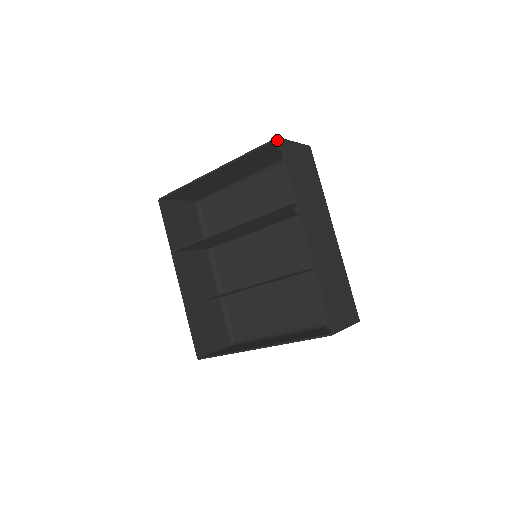
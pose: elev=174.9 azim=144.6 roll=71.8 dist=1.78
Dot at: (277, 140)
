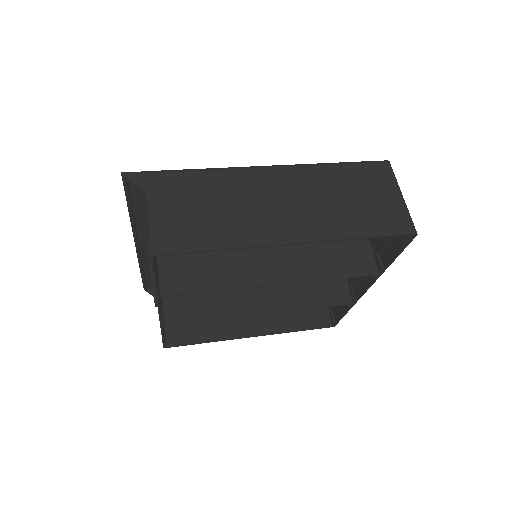
Dot at: (410, 230)
